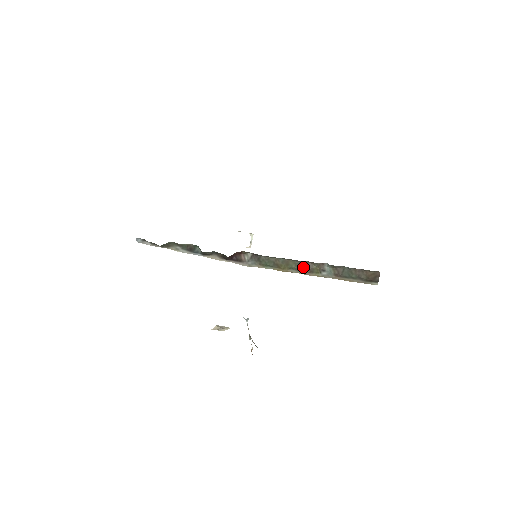
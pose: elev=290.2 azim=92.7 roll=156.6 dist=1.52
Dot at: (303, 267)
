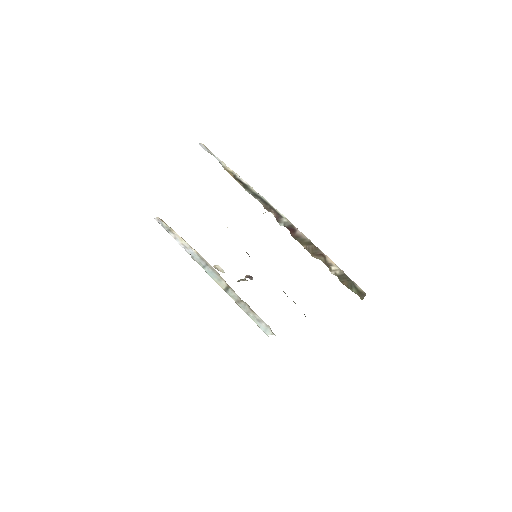
Dot at: occluded
